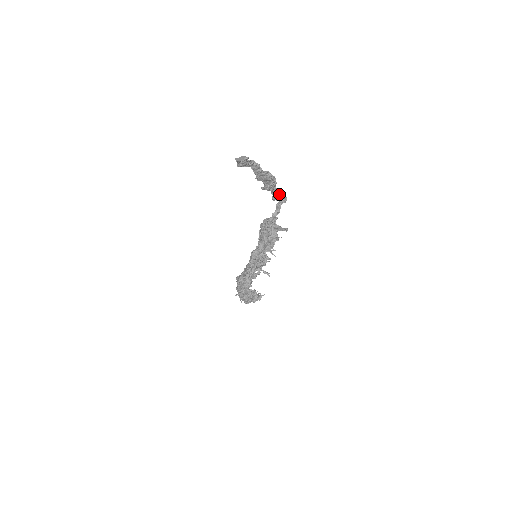
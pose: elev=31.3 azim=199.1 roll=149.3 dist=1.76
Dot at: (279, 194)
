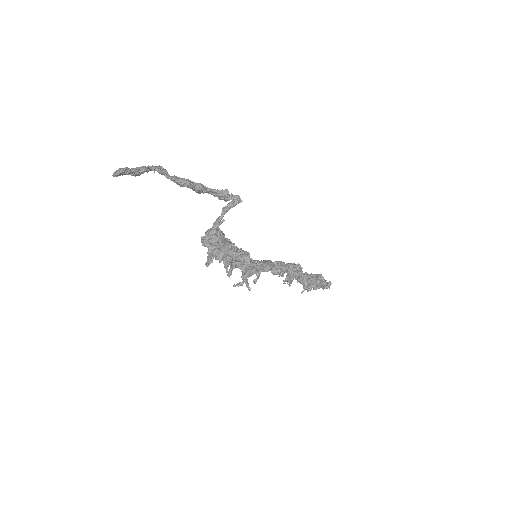
Dot at: (224, 195)
